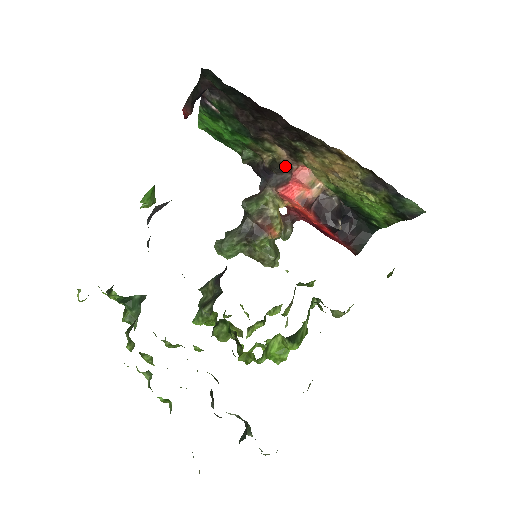
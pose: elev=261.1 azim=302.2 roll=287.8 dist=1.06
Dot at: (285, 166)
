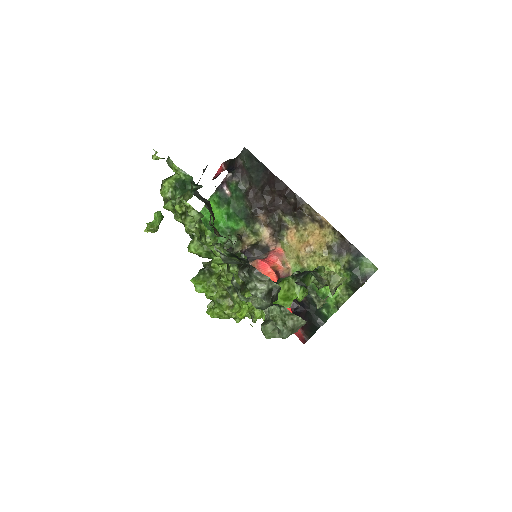
Dot at: (264, 249)
